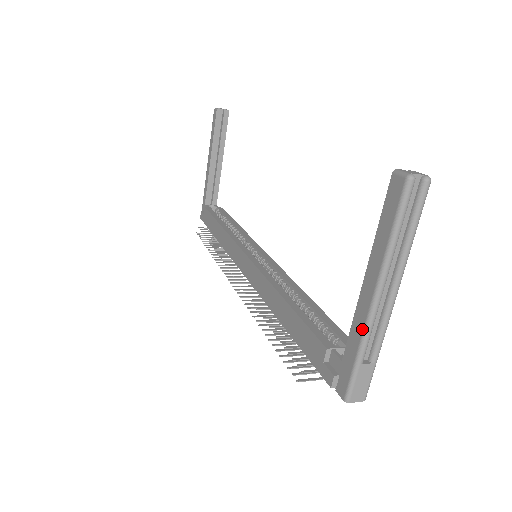
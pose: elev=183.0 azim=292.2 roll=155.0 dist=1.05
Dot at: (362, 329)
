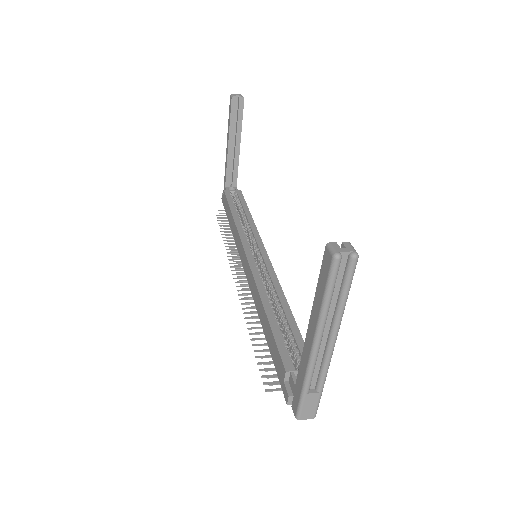
Dot at: (306, 368)
